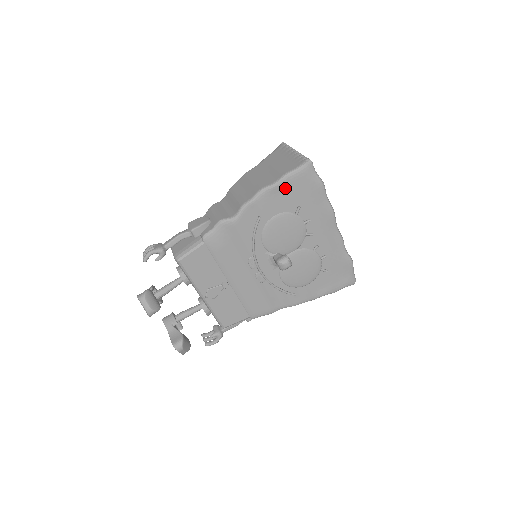
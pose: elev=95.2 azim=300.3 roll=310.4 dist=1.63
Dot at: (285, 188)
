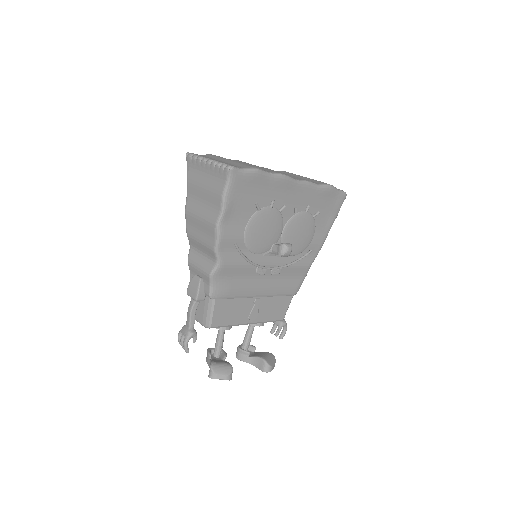
Dot at: (232, 205)
